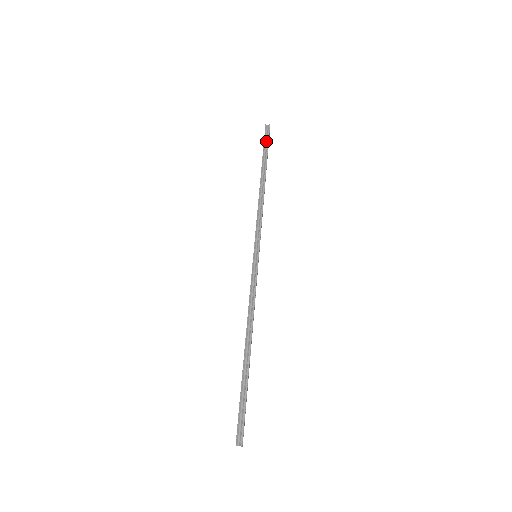
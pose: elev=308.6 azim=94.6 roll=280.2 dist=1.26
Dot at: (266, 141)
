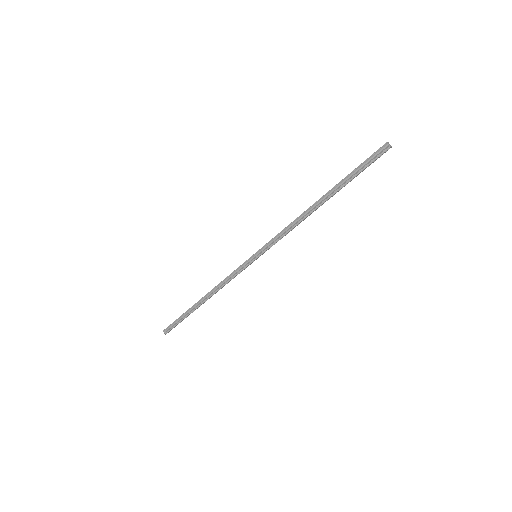
Dot at: (366, 163)
